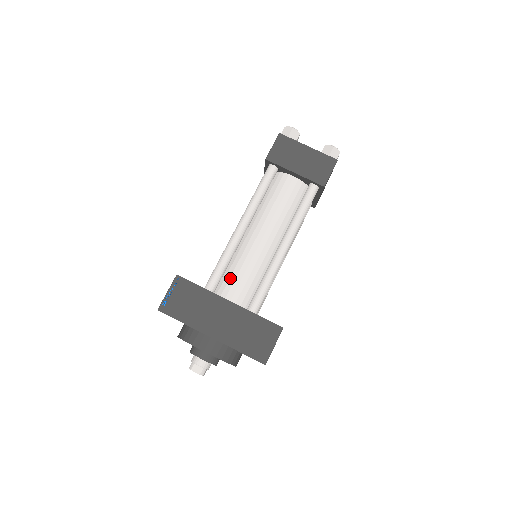
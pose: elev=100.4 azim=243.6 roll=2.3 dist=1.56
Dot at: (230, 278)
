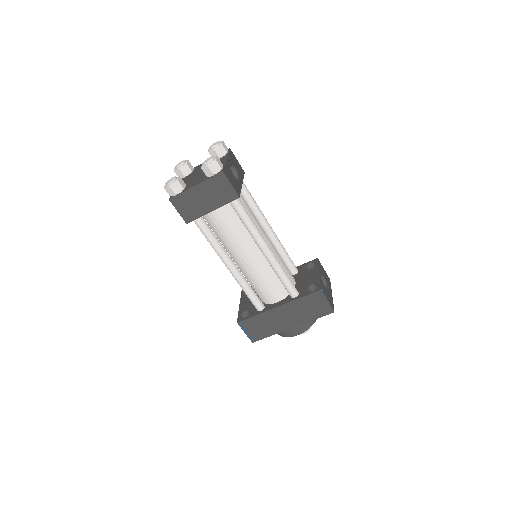
Dot at: (262, 292)
